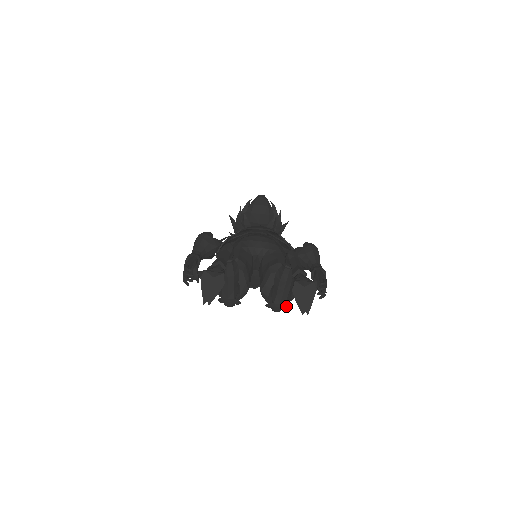
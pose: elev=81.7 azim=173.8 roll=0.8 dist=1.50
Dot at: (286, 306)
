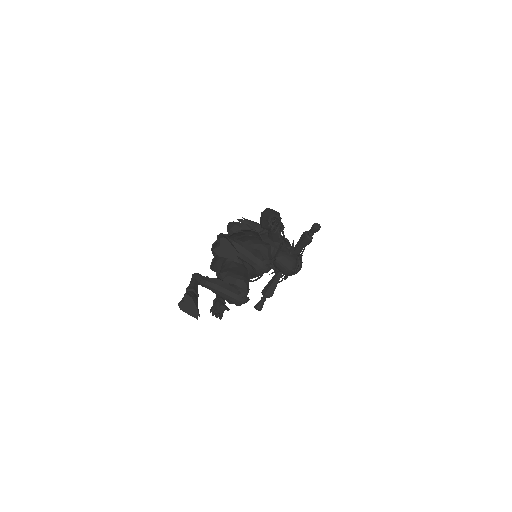
Dot at: (265, 262)
